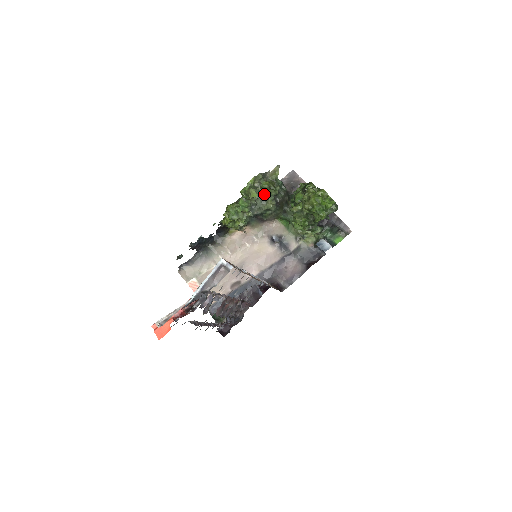
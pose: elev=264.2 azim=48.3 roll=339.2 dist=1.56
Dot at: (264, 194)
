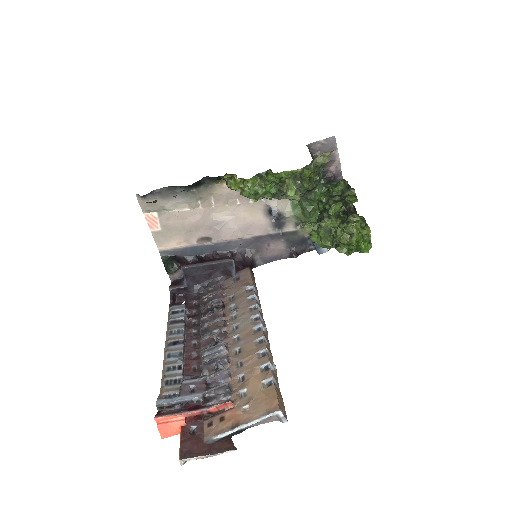
Dot at: occluded
